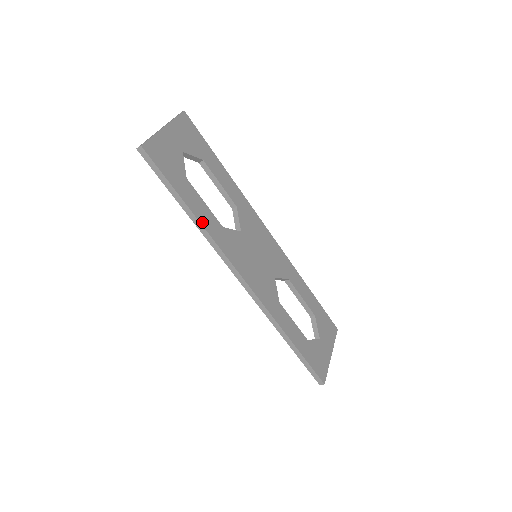
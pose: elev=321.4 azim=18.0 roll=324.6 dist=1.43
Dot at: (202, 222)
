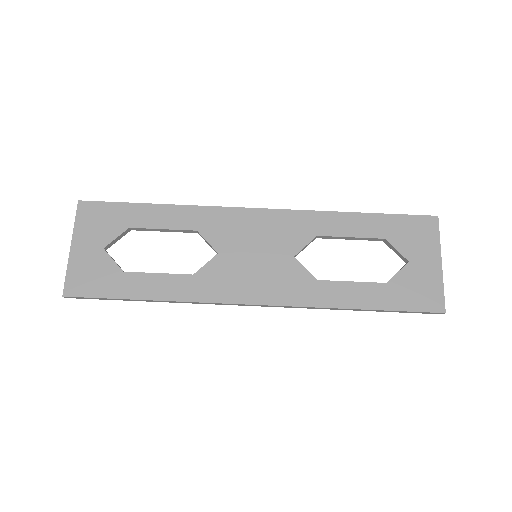
Dot at: (166, 298)
